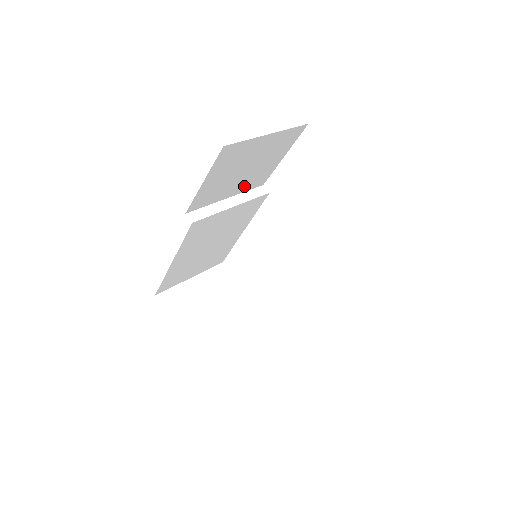
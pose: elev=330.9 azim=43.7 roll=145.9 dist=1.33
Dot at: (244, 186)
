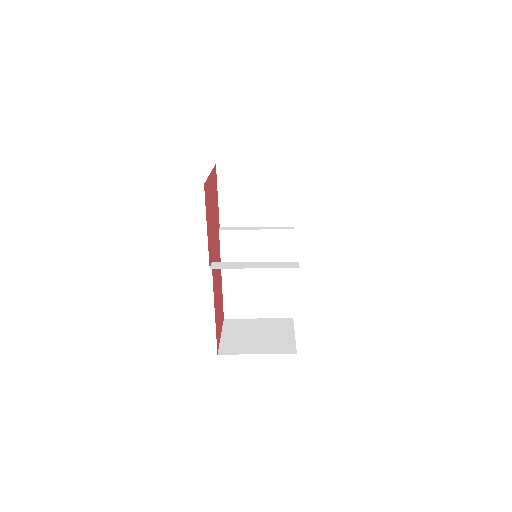
Dot at: (269, 219)
